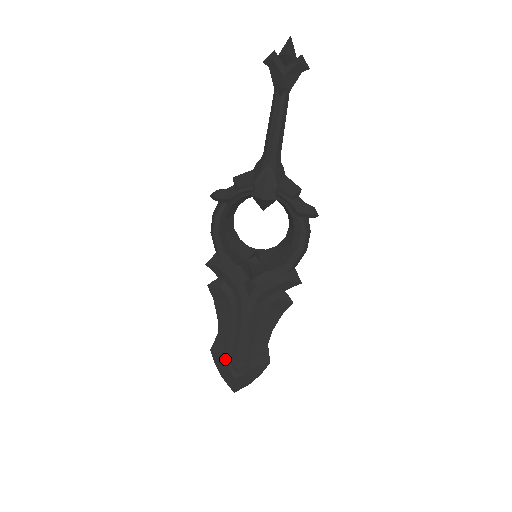
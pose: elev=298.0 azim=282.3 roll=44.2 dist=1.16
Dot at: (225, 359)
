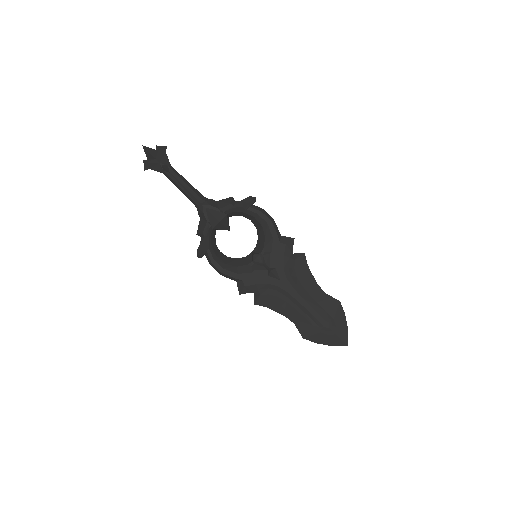
Dot at: (316, 331)
